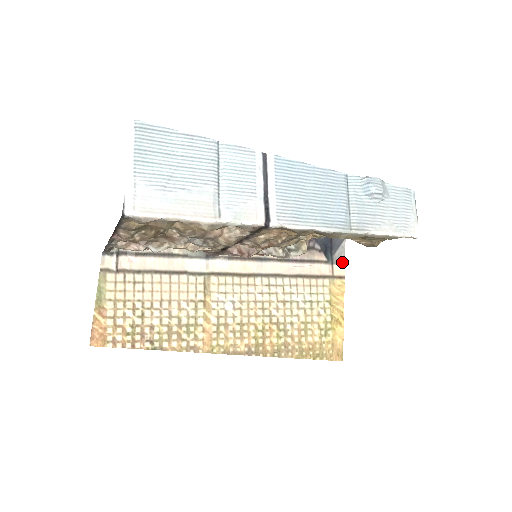
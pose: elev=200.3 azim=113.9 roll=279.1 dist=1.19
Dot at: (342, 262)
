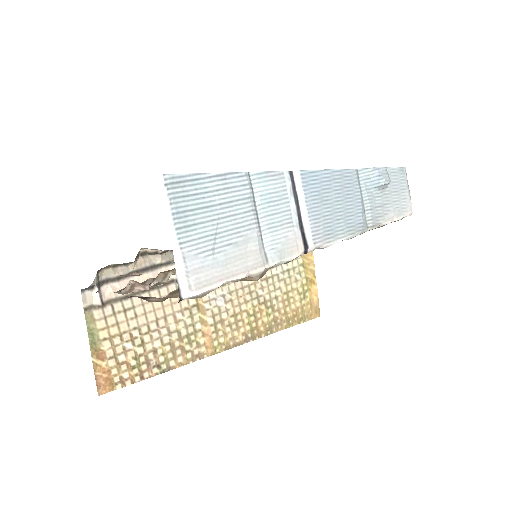
Dot at: occluded
